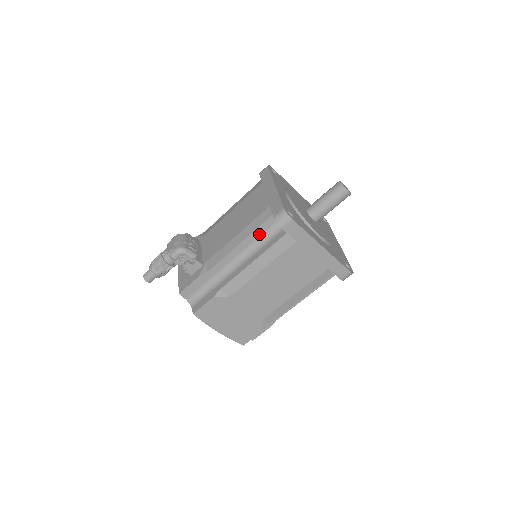
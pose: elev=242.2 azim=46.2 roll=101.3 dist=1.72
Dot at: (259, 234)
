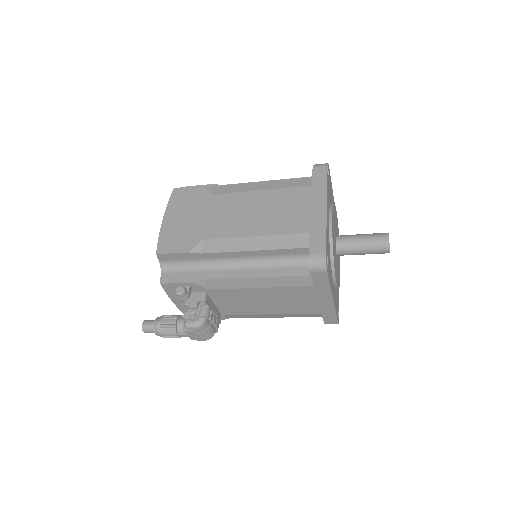
Dot at: occluded
